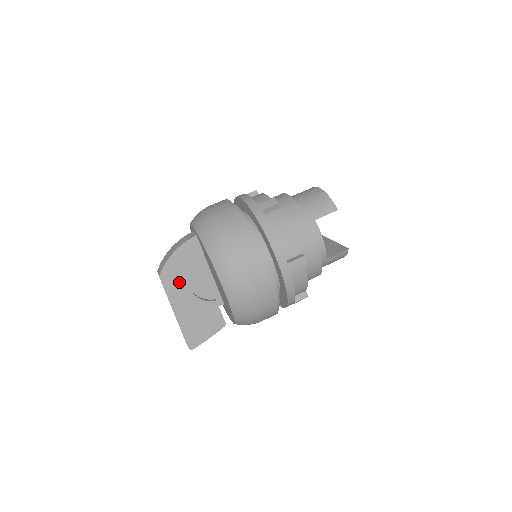
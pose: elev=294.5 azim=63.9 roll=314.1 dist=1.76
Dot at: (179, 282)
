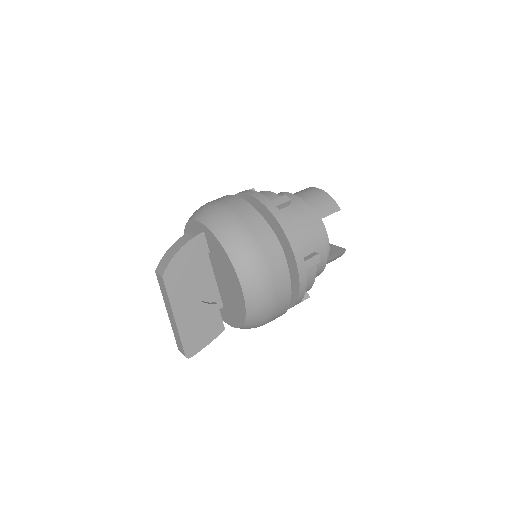
Dot at: (182, 283)
